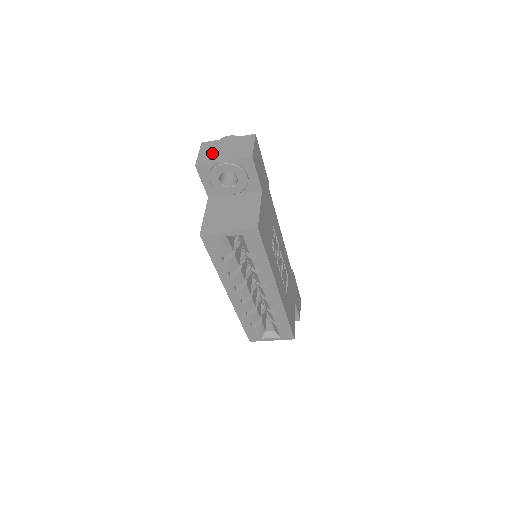
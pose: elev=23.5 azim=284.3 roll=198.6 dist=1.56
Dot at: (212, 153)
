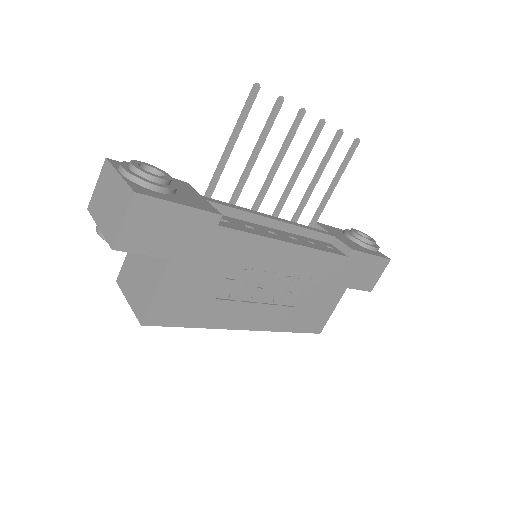
Dot at: (100, 196)
